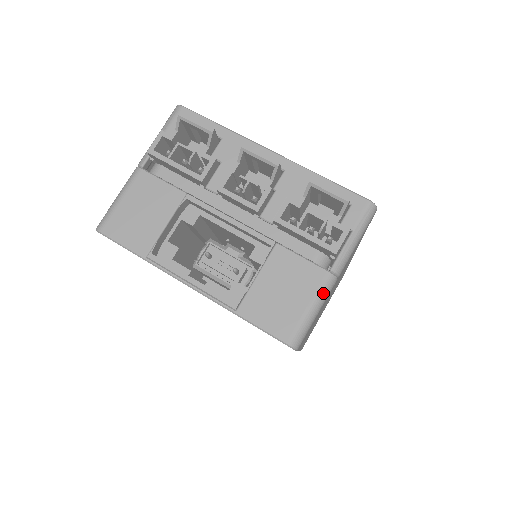
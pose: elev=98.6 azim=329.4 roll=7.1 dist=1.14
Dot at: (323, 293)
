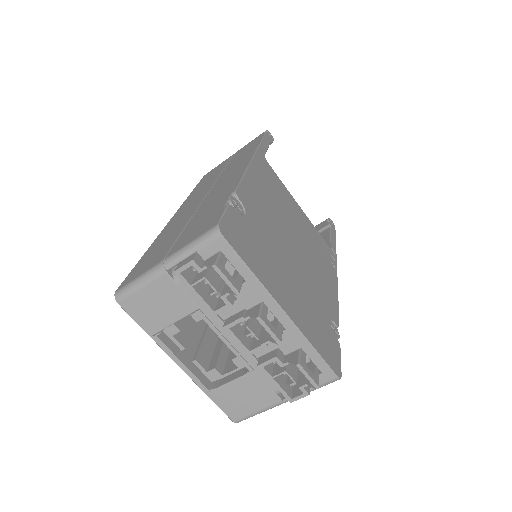
Dot at: (271, 408)
